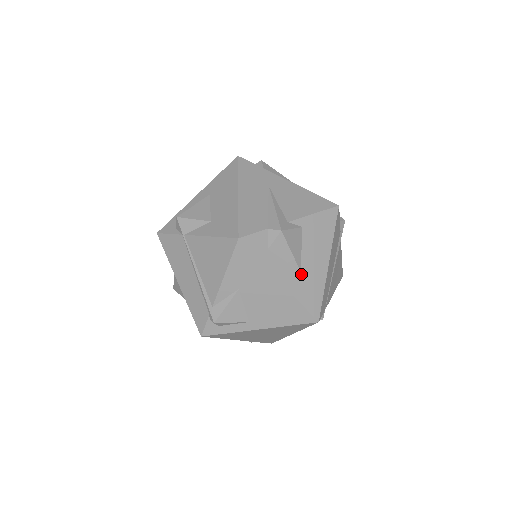
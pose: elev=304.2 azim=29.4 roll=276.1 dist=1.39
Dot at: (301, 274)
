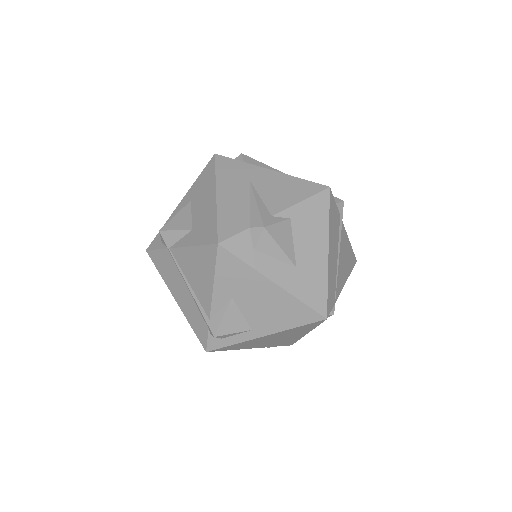
Dot at: (297, 270)
